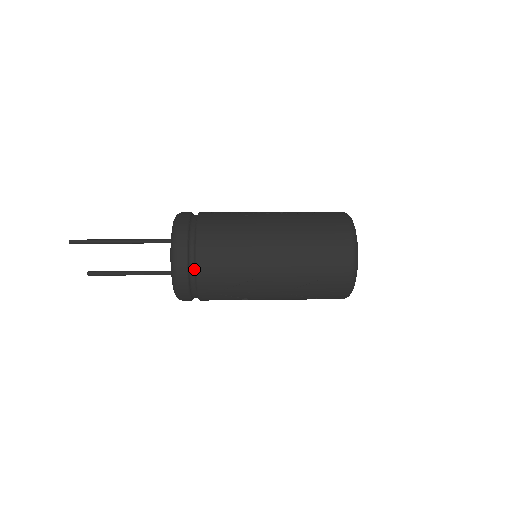
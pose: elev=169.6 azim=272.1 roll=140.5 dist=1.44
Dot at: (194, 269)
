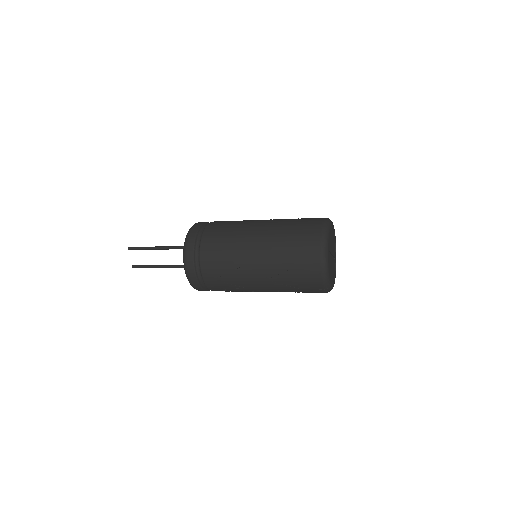
Dot at: (199, 258)
